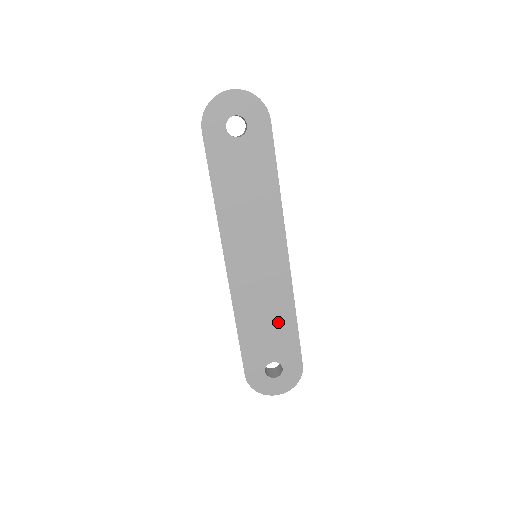
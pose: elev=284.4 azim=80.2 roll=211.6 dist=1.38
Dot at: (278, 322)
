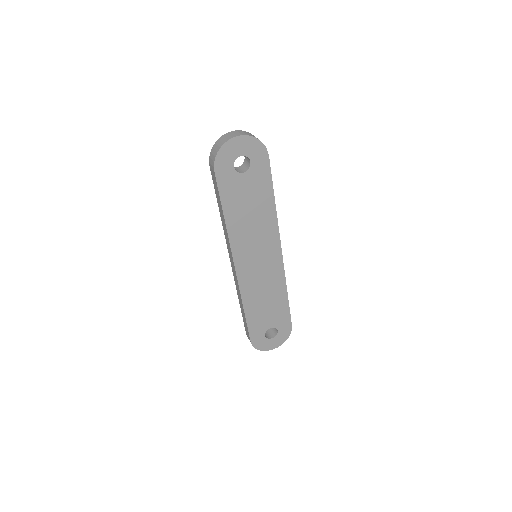
Dot at: (274, 300)
